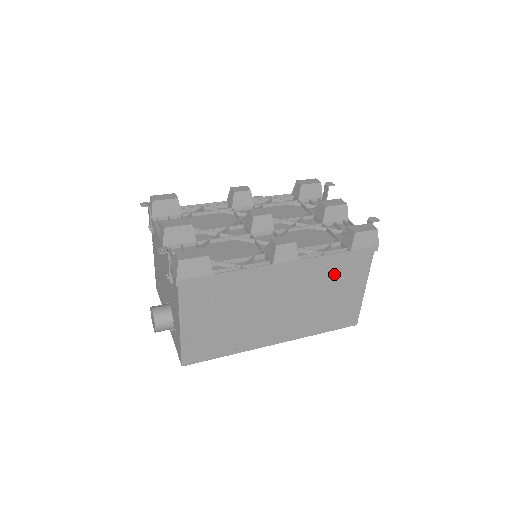
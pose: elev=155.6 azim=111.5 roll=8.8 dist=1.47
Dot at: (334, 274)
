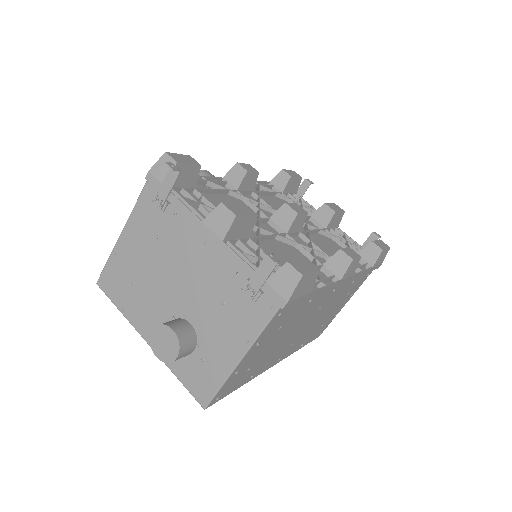
Dot at: (349, 289)
